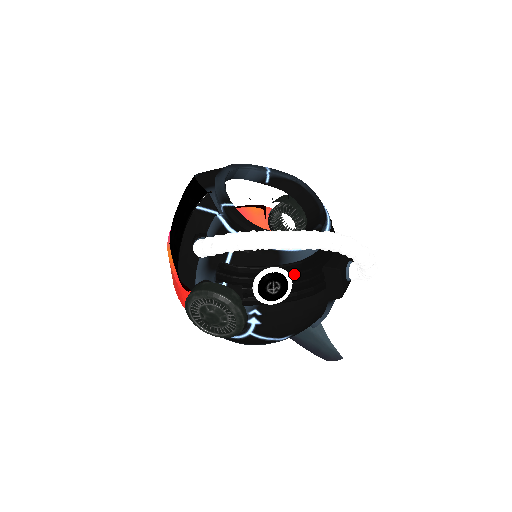
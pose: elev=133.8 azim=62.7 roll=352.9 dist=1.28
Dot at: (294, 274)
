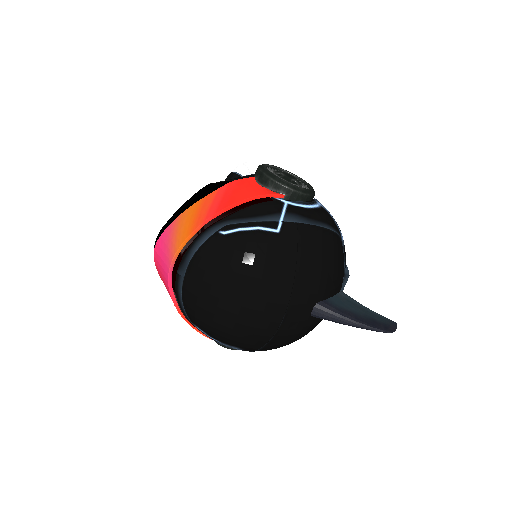
Dot at: occluded
